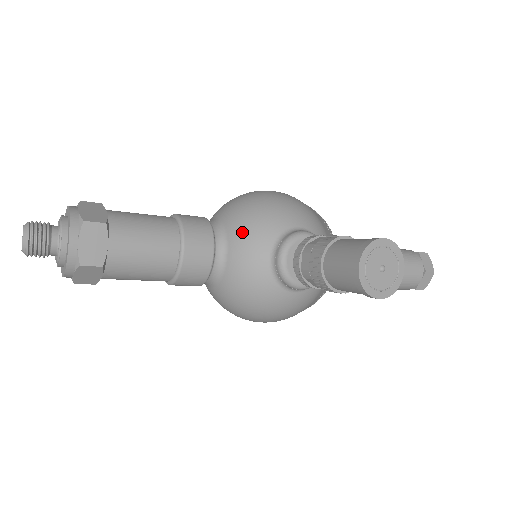
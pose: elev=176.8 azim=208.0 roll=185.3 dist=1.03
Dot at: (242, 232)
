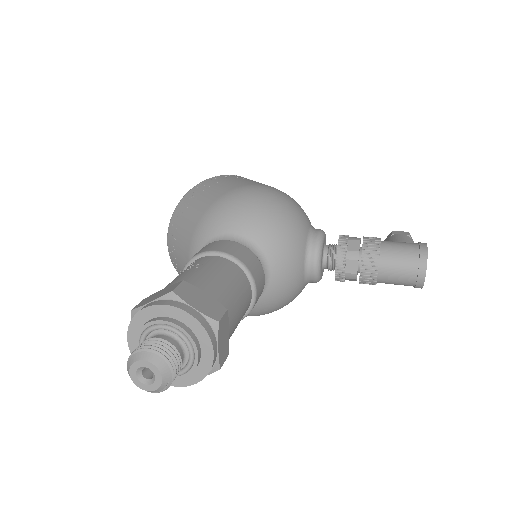
Dot at: (281, 250)
